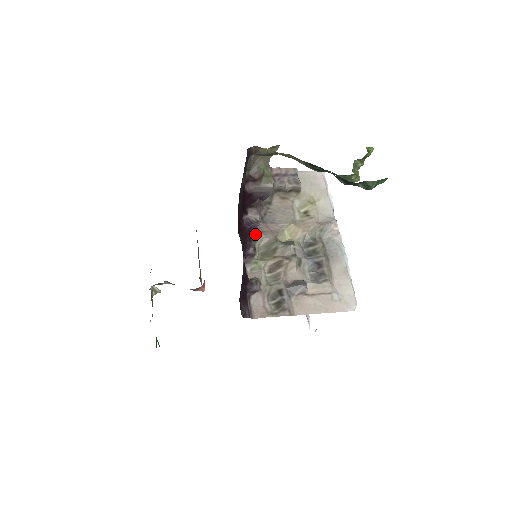
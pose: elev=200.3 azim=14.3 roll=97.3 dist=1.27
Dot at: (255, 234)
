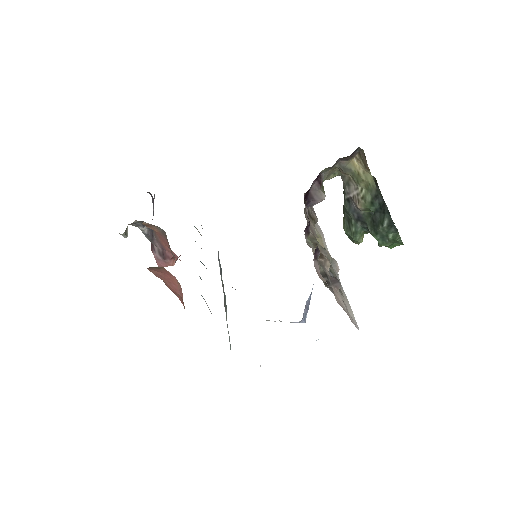
Dot at: occluded
